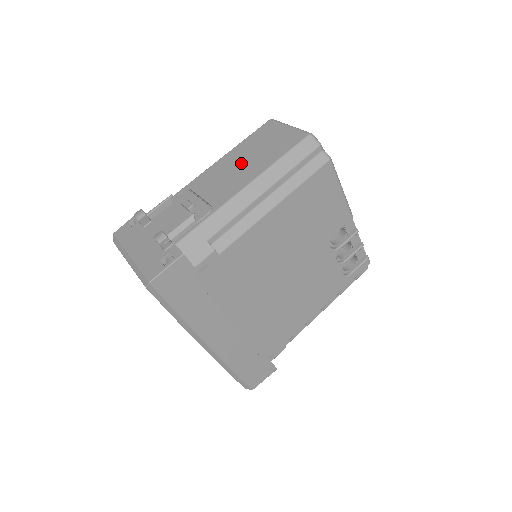
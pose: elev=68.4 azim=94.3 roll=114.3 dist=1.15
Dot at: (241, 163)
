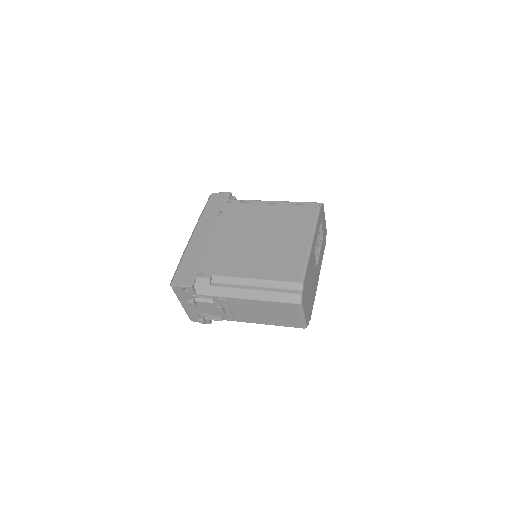
Dot at: (262, 313)
